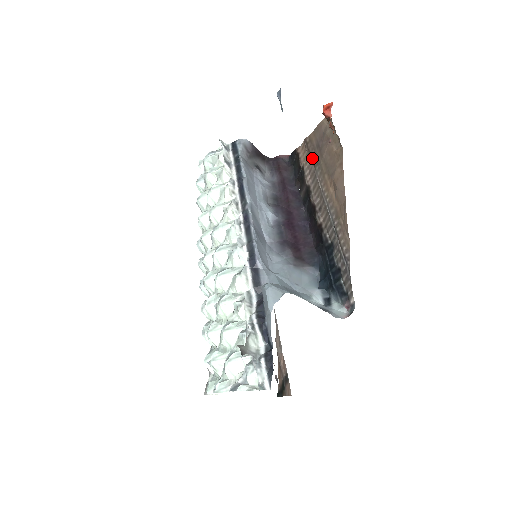
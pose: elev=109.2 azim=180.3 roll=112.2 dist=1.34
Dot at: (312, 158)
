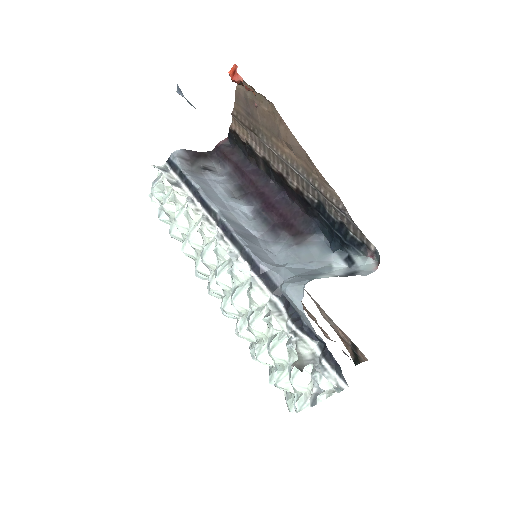
Dot at: (250, 129)
